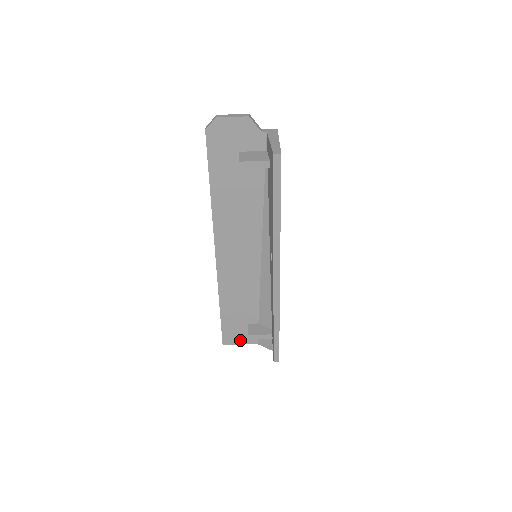
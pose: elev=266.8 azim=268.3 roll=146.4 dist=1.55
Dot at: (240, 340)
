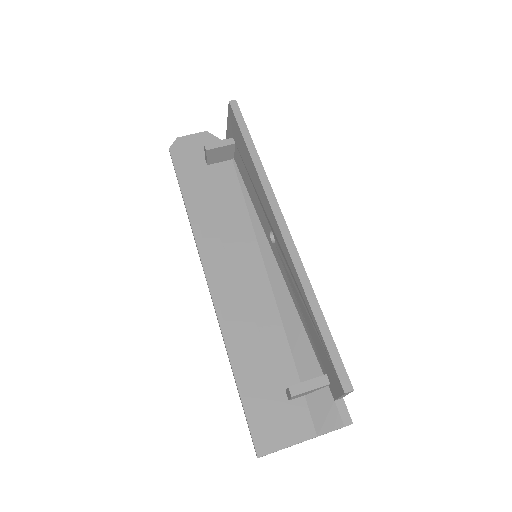
Dot at: (284, 435)
